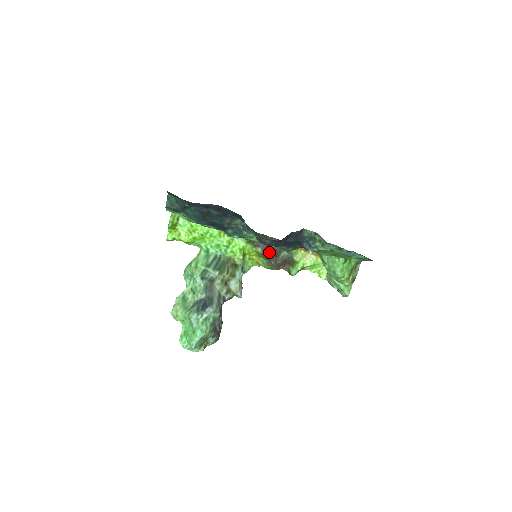
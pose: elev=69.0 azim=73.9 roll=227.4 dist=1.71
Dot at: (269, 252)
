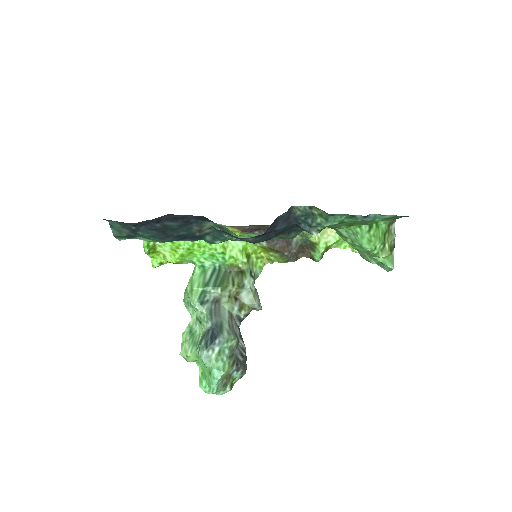
Dot at: (277, 243)
